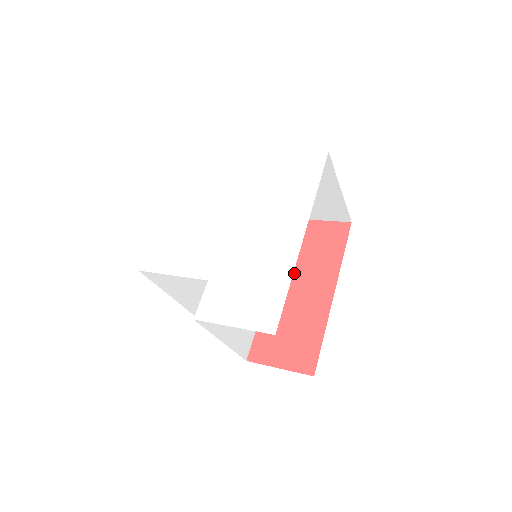
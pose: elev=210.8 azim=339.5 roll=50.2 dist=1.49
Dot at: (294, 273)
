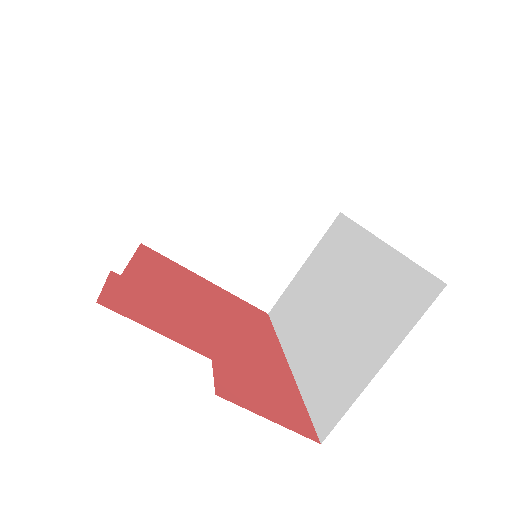
Dot at: (233, 324)
